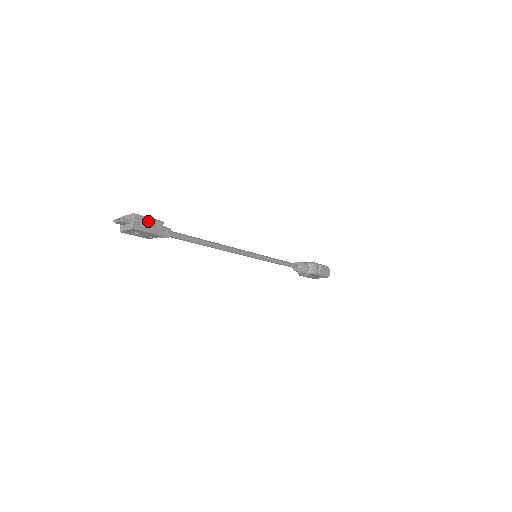
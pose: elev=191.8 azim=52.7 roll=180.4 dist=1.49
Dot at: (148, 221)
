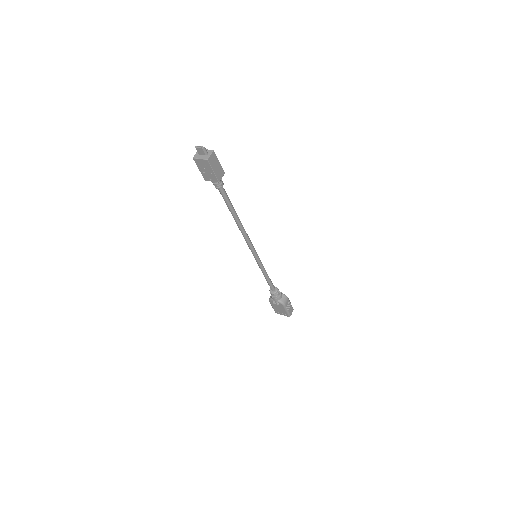
Dot at: (217, 164)
